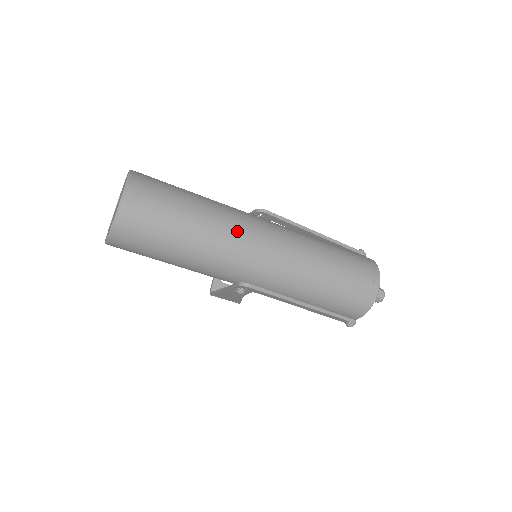
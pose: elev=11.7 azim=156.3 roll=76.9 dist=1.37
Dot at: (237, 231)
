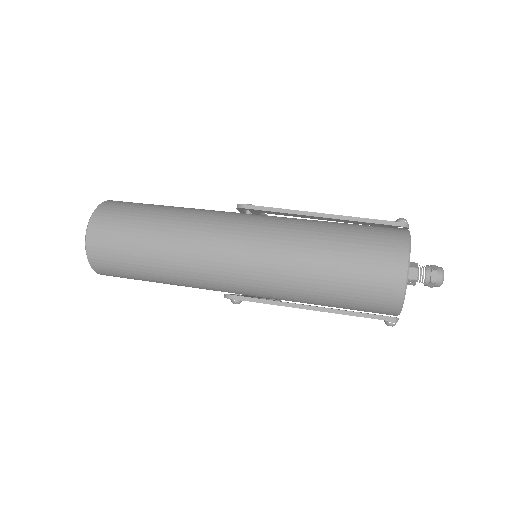
Dot at: (199, 241)
